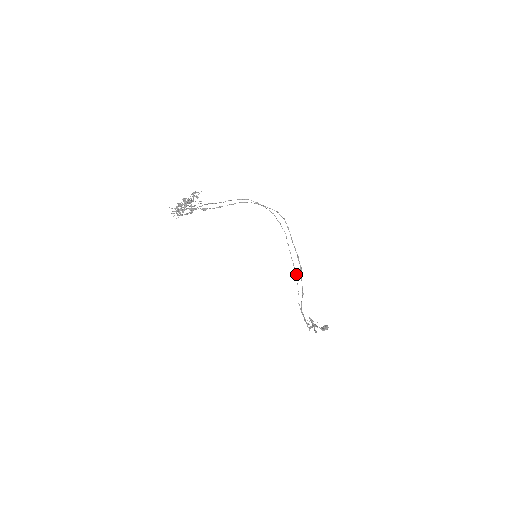
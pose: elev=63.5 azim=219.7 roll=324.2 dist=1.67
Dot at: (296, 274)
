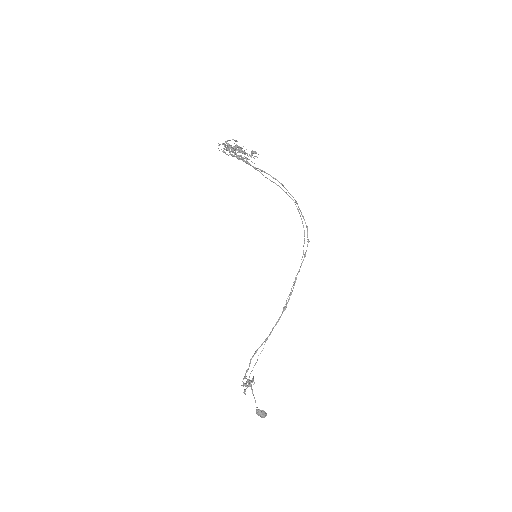
Dot at: occluded
